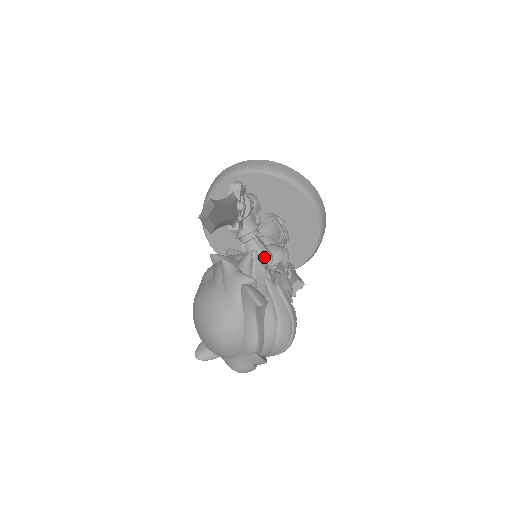
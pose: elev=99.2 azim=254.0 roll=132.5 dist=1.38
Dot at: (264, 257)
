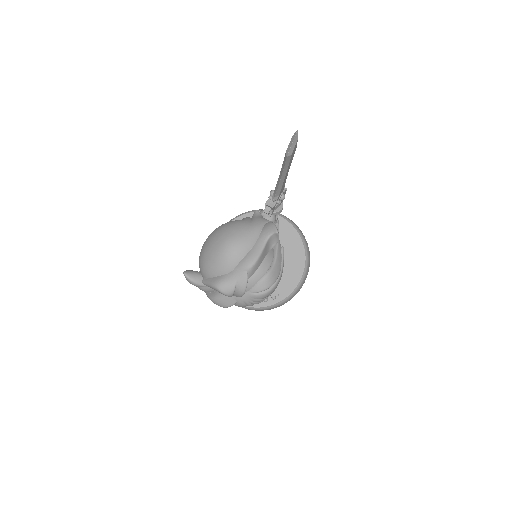
Dot at: occluded
